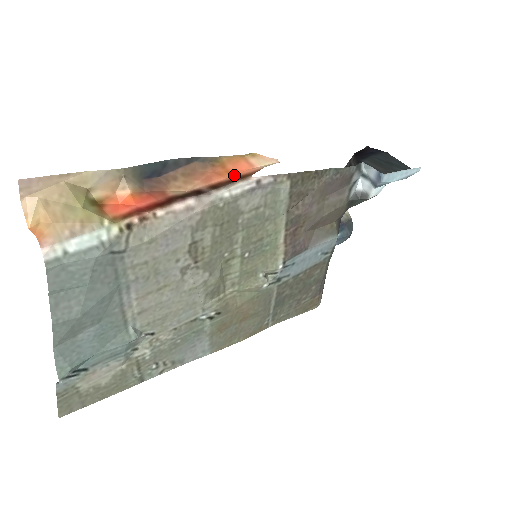
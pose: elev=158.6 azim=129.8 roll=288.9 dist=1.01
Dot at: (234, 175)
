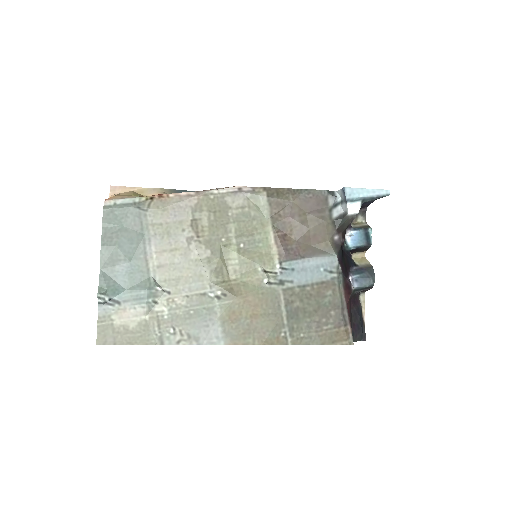
Dot at: occluded
